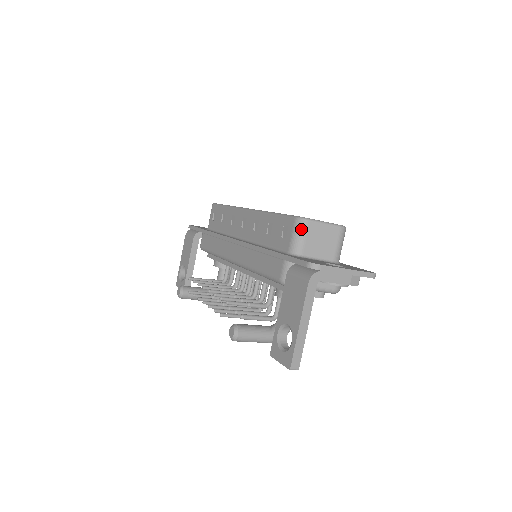
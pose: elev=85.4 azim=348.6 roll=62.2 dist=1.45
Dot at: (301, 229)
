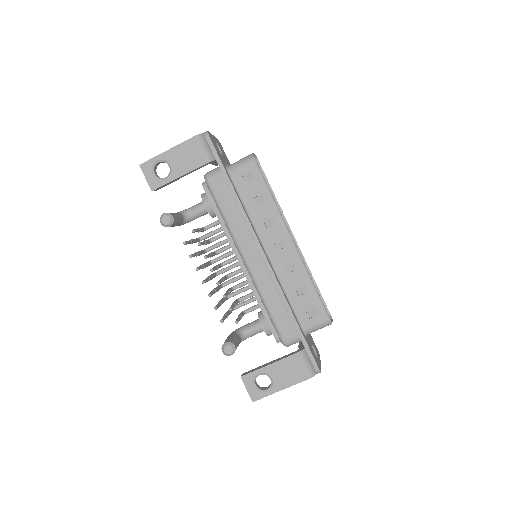
Dot at: (324, 326)
